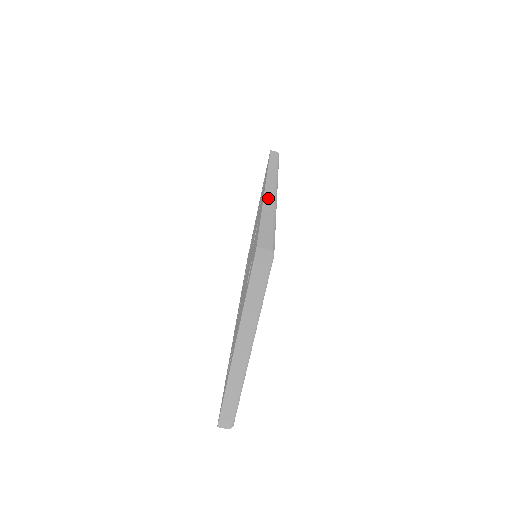
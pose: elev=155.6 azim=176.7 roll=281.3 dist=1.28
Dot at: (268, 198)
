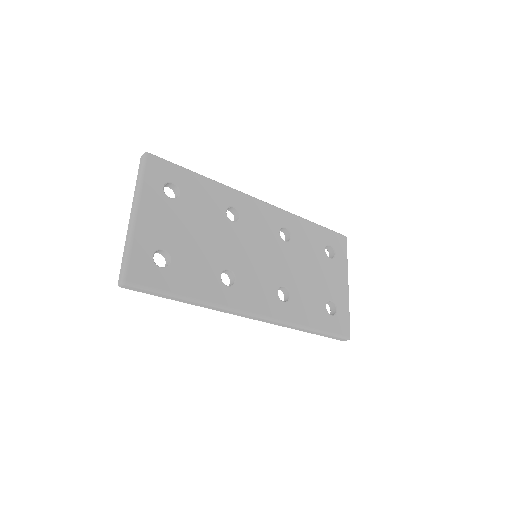
Dot at: occluded
